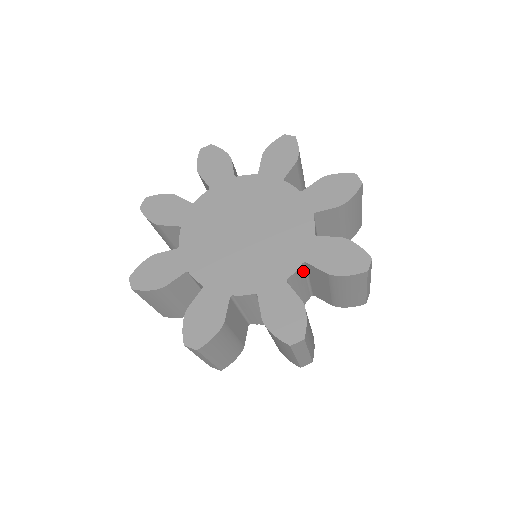
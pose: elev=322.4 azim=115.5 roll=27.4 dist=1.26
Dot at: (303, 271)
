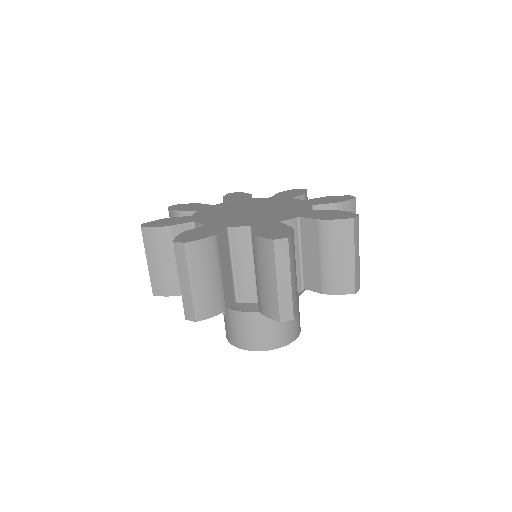
Dot at: occluded
